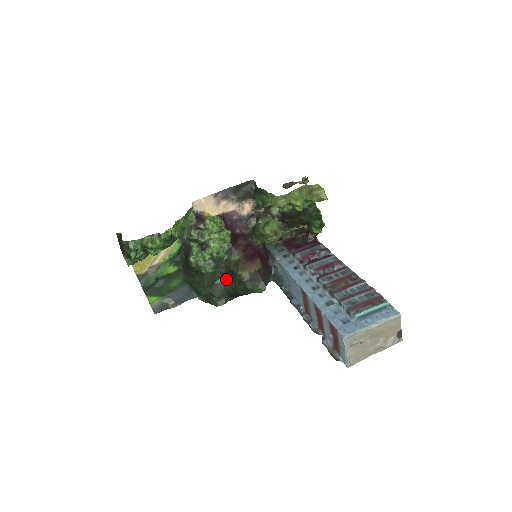
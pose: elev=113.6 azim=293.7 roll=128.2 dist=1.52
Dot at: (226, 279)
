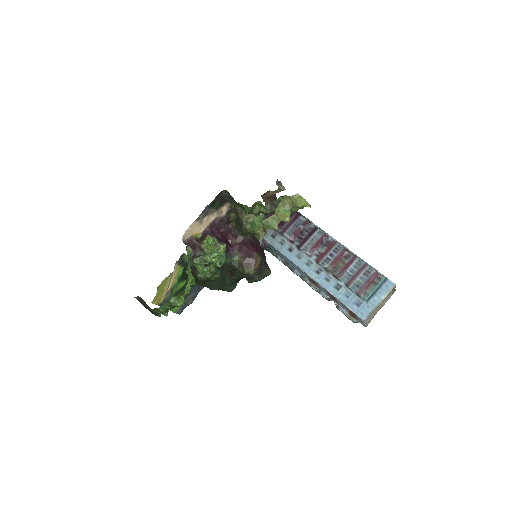
Dot at: (232, 273)
